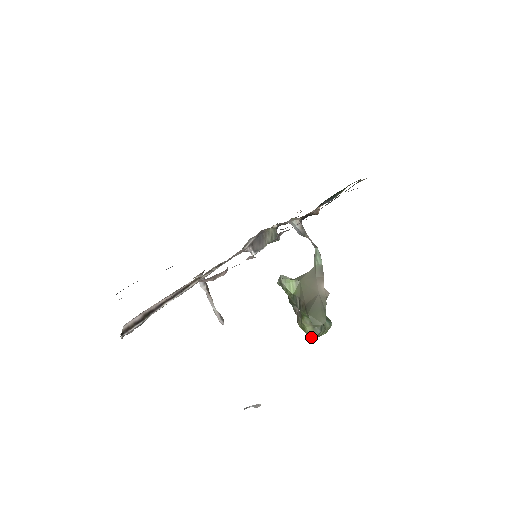
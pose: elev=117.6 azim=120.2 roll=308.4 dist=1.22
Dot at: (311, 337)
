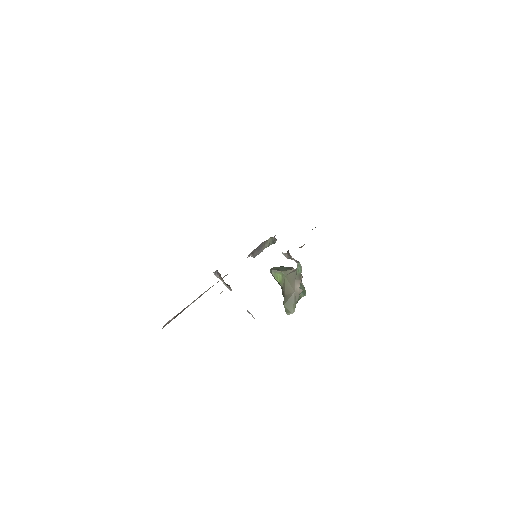
Dot at: occluded
